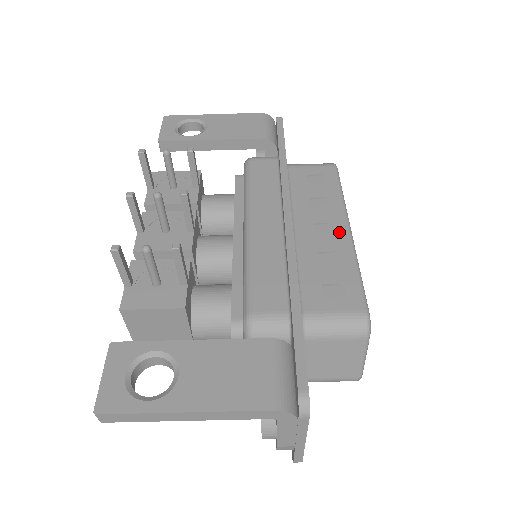
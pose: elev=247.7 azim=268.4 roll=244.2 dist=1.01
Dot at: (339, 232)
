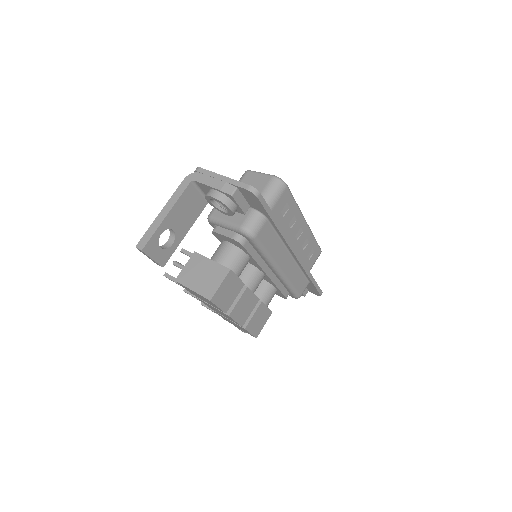
Dot at: occluded
